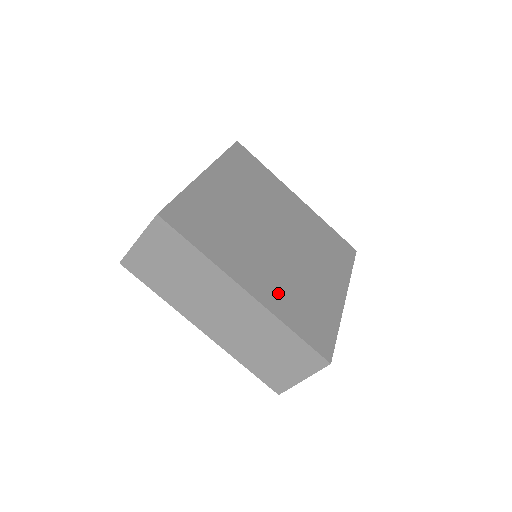
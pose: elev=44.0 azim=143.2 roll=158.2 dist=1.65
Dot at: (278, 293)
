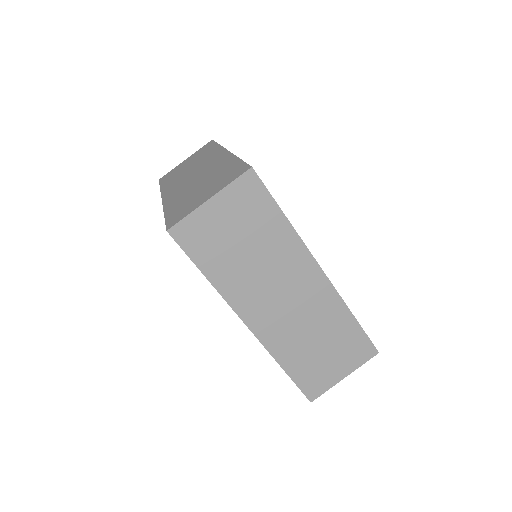
Dot at: occluded
